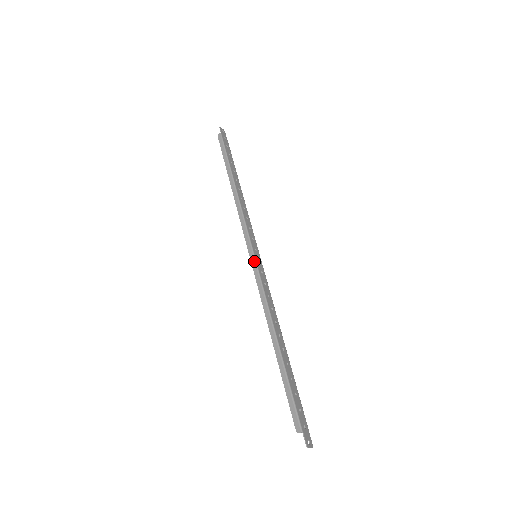
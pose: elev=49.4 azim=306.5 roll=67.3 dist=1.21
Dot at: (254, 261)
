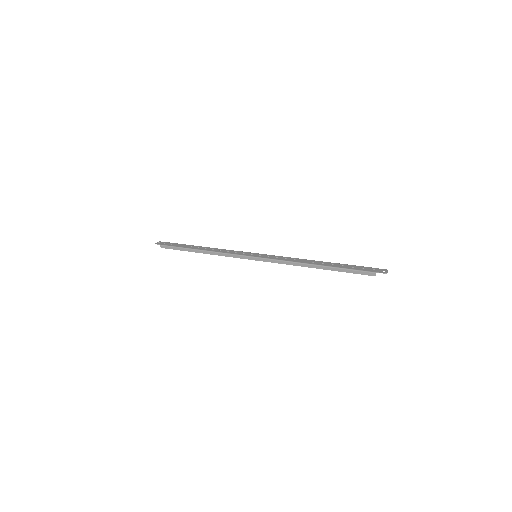
Dot at: (259, 259)
